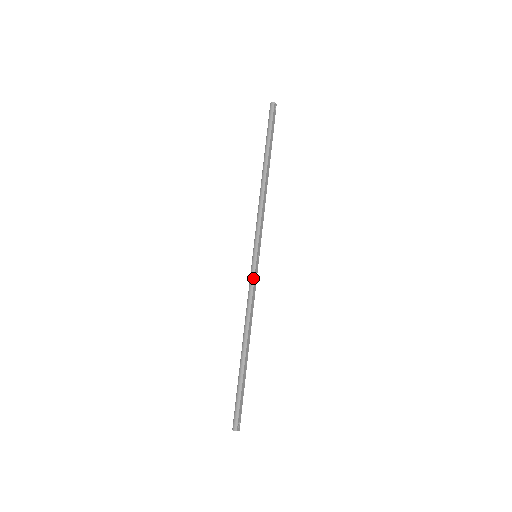
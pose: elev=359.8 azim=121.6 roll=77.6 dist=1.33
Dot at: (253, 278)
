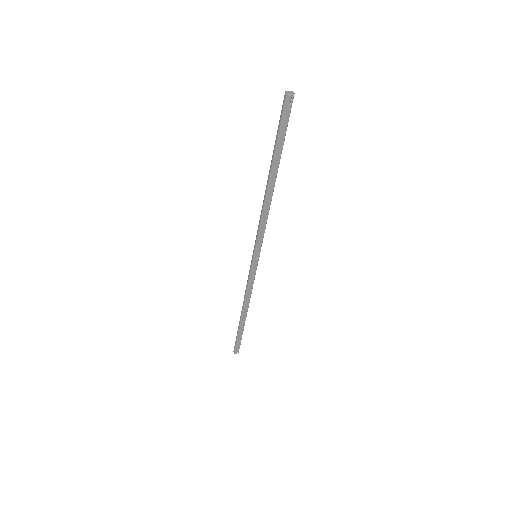
Dot at: (250, 274)
